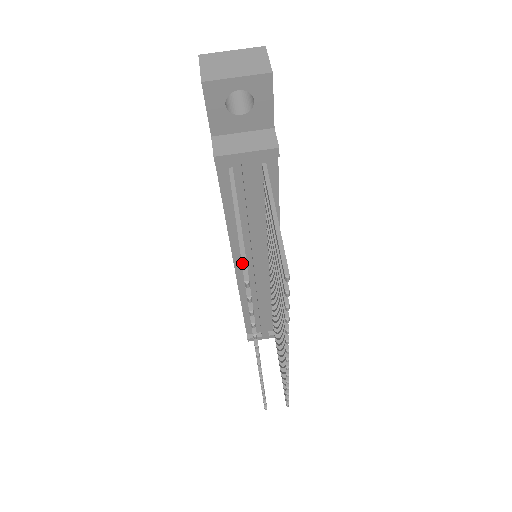
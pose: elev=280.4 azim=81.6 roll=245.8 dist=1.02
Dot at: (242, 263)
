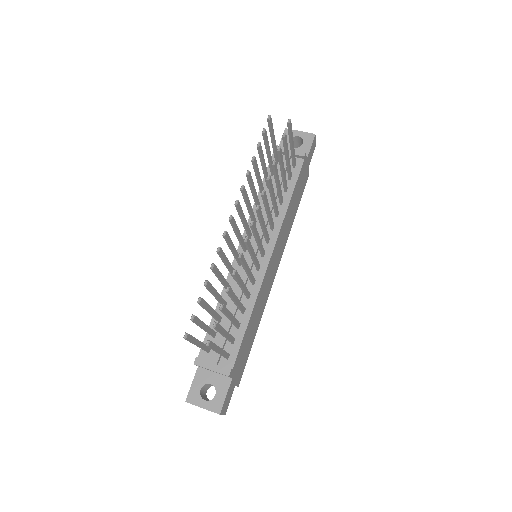
Dot at: (270, 122)
